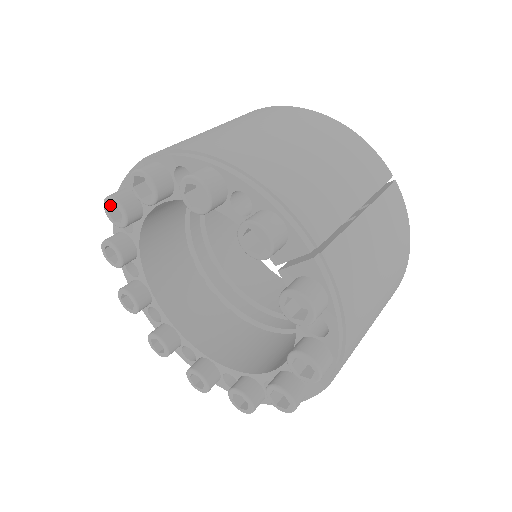
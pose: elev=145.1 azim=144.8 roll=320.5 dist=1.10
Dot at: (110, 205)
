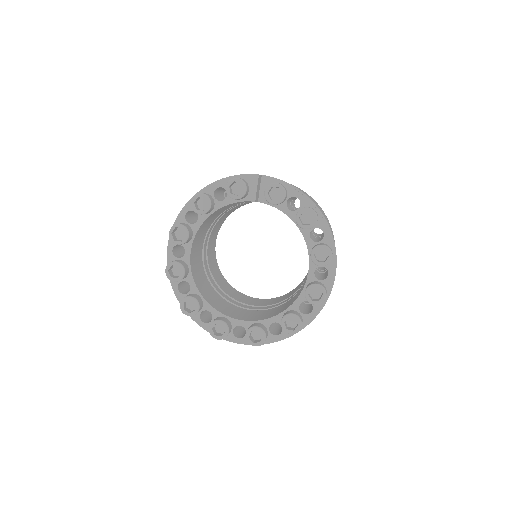
Dot at: (170, 273)
